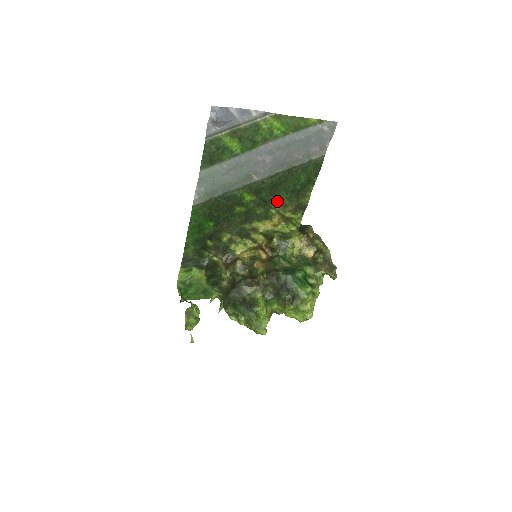
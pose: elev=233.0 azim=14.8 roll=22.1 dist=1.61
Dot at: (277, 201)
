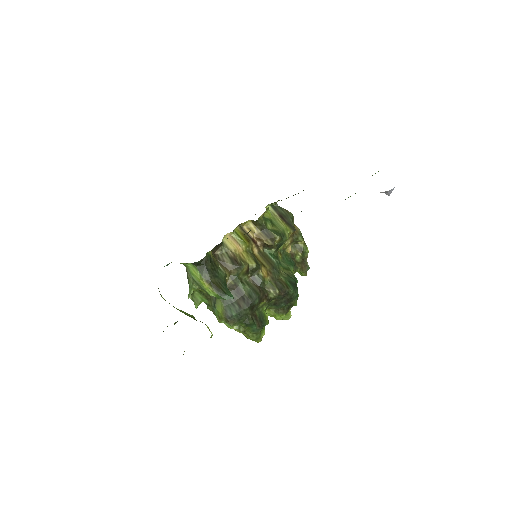
Dot at: occluded
